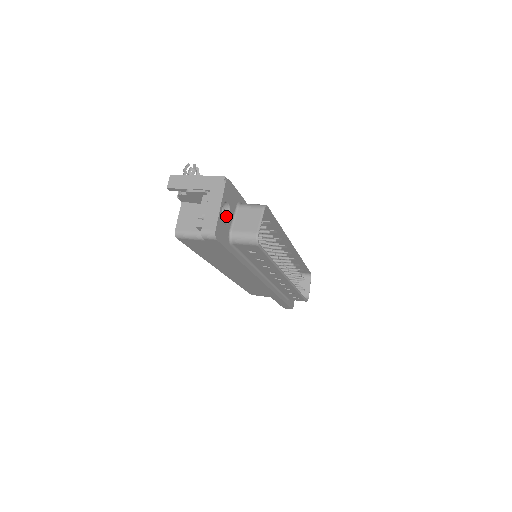
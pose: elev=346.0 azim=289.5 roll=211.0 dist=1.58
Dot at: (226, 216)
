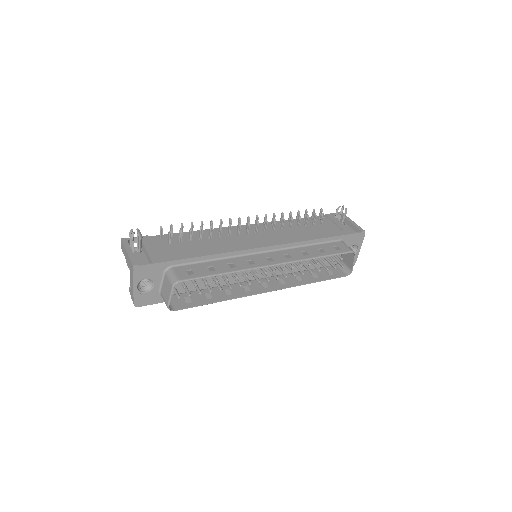
Dot at: (152, 284)
